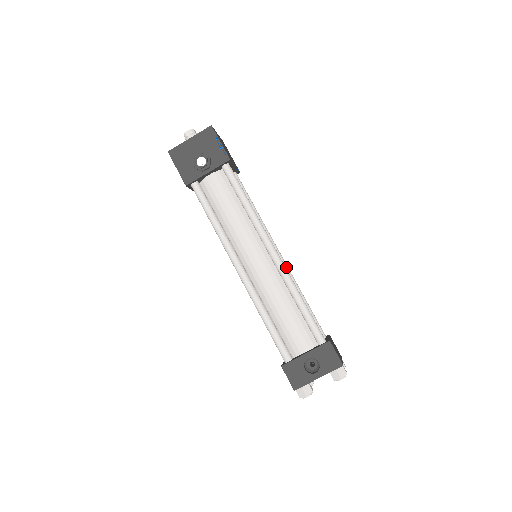
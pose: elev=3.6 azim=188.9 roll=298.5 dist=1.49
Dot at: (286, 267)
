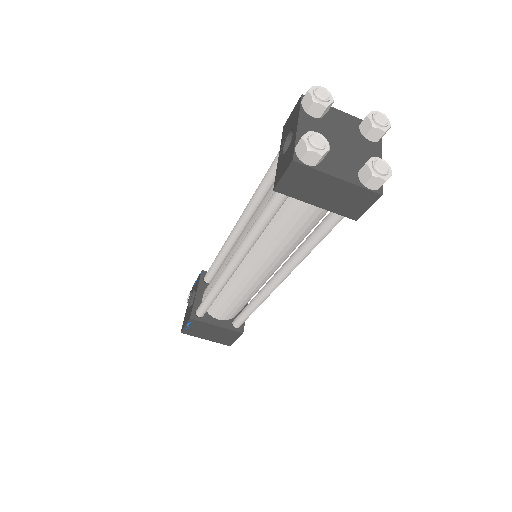
Dot at: occluded
